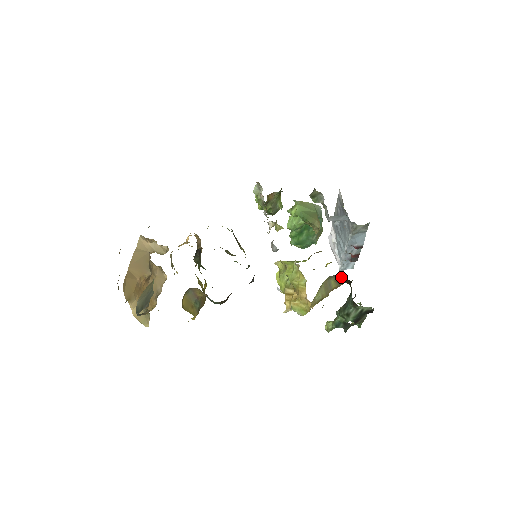
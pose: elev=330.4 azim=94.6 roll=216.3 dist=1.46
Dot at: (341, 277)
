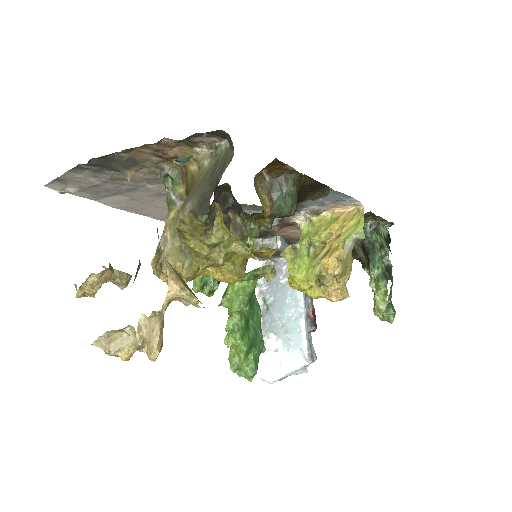
Dot at: occluded
